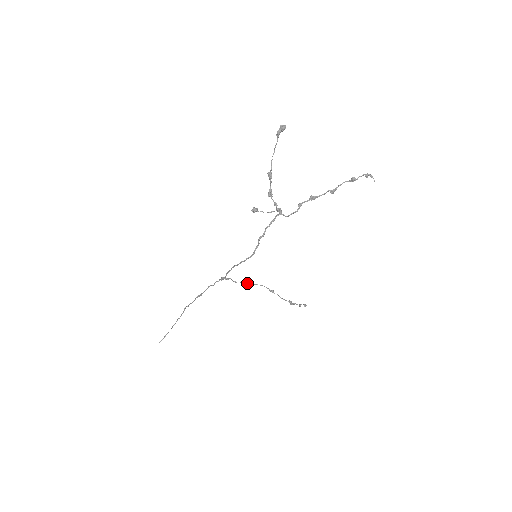
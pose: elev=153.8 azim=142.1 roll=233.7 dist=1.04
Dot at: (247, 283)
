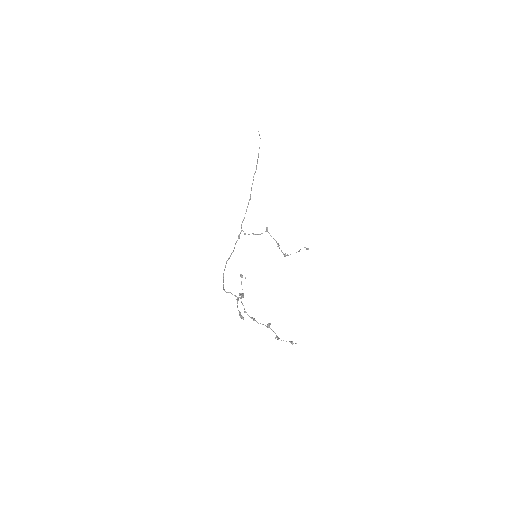
Dot at: occluded
